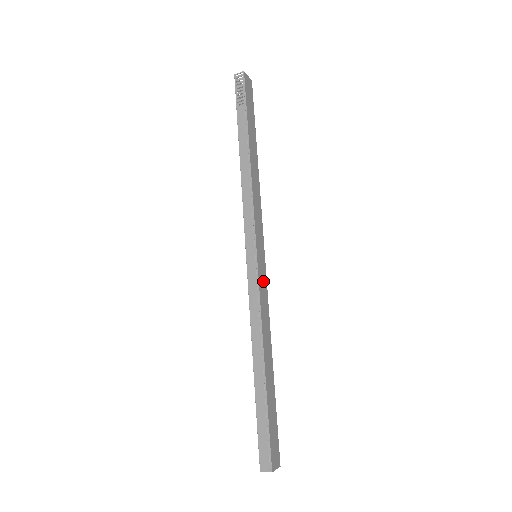
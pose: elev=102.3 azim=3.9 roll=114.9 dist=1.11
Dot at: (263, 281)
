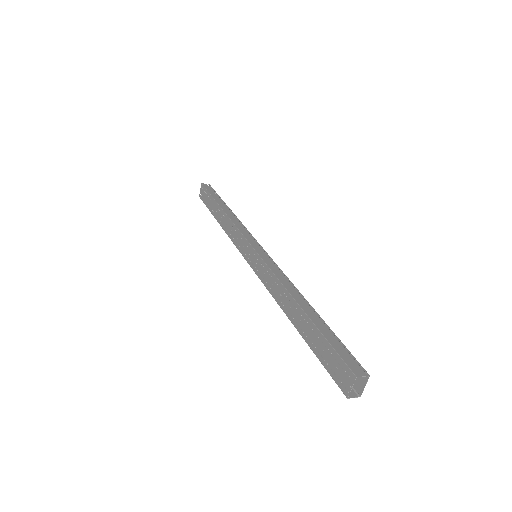
Dot at: occluded
